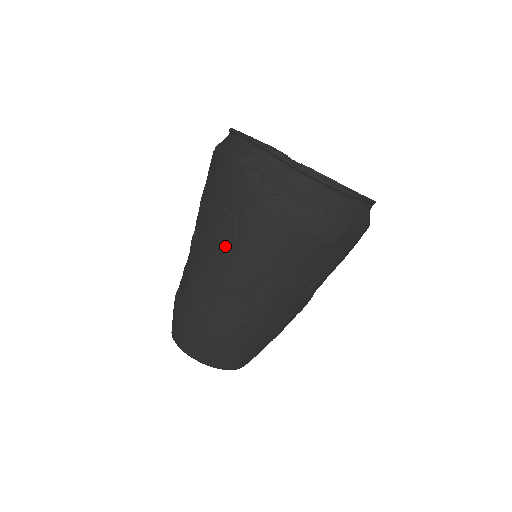
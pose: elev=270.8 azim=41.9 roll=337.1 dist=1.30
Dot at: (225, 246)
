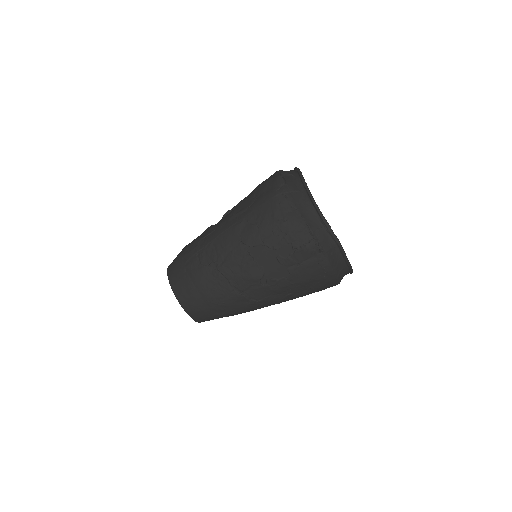
Dot at: (238, 212)
